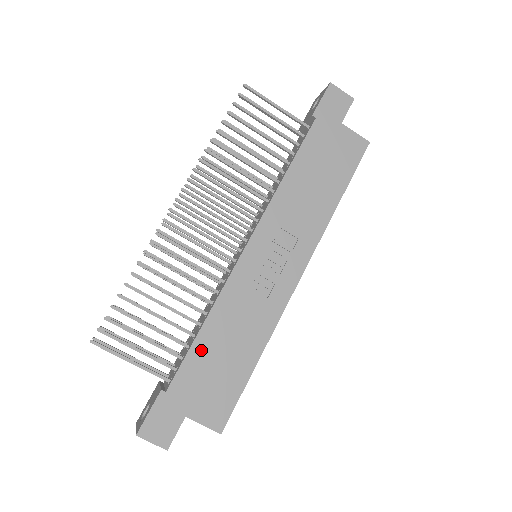
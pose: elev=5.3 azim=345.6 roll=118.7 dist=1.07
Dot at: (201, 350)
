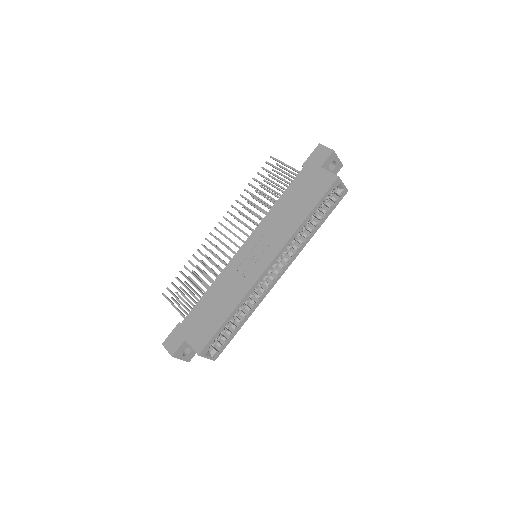
Dot at: (203, 303)
